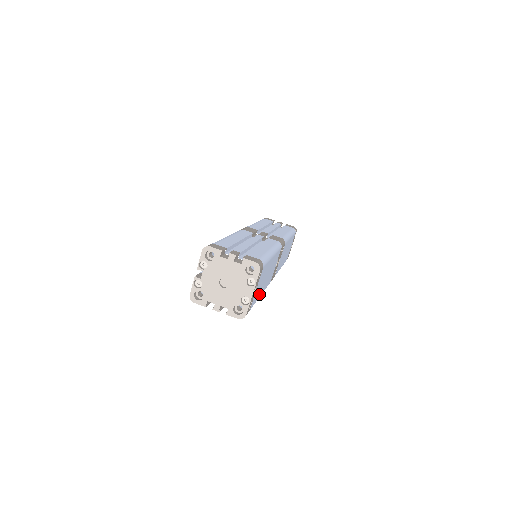
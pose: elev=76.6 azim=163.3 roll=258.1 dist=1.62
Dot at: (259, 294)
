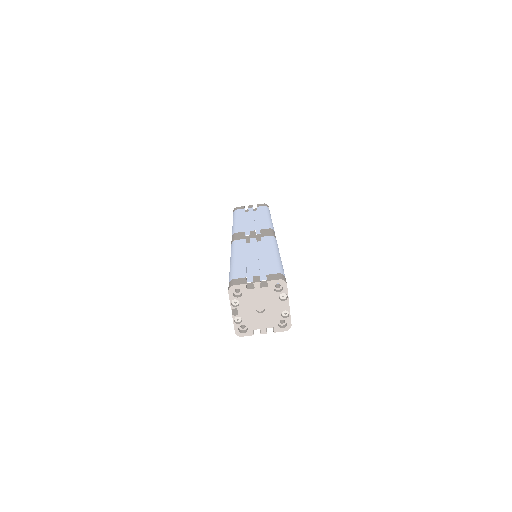
Dot at: occluded
